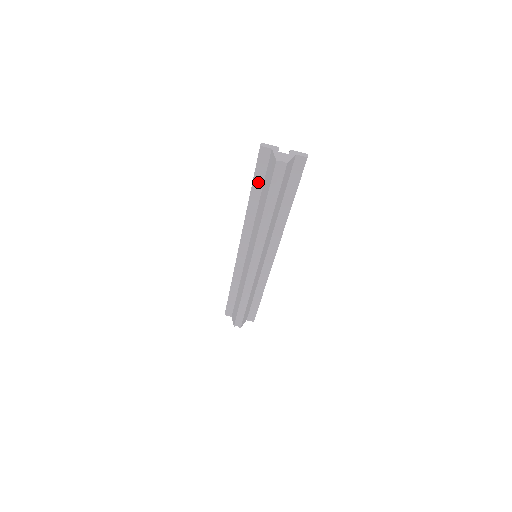
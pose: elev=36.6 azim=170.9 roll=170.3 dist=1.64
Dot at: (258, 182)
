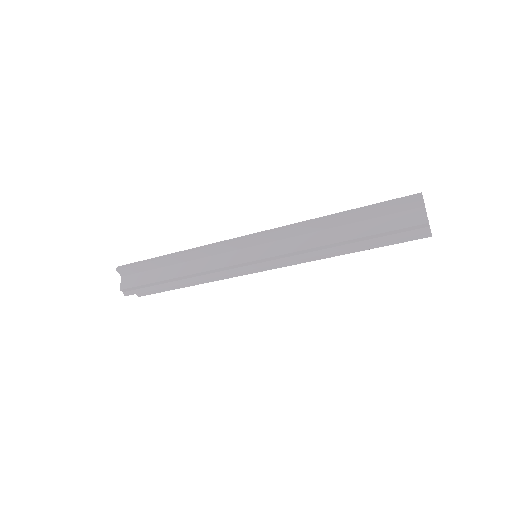
Dot at: (370, 213)
